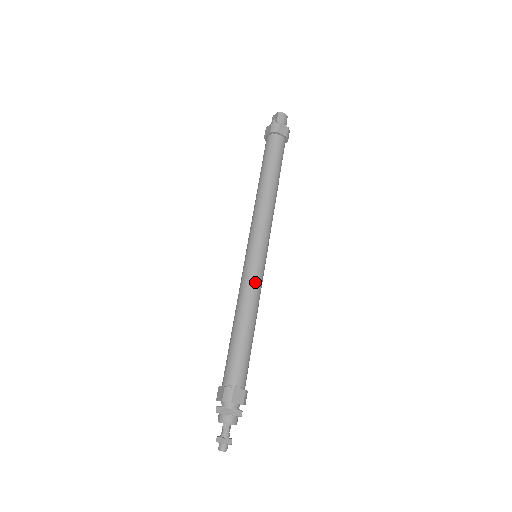
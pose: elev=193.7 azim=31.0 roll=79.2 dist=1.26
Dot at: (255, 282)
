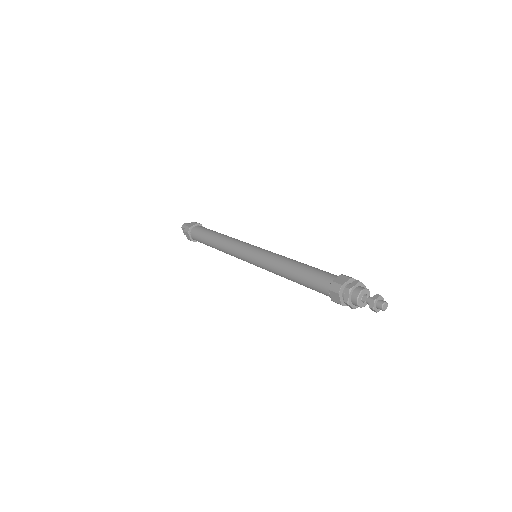
Dot at: (268, 255)
